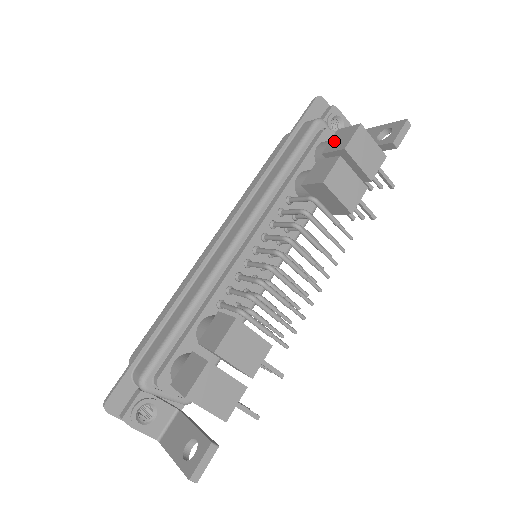
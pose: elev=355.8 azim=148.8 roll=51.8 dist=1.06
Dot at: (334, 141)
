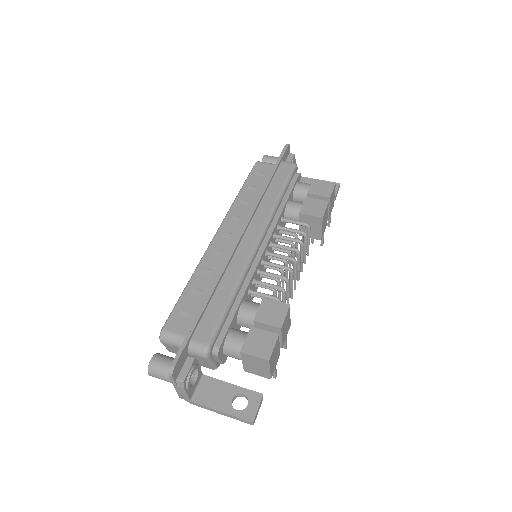
Dot at: (316, 187)
